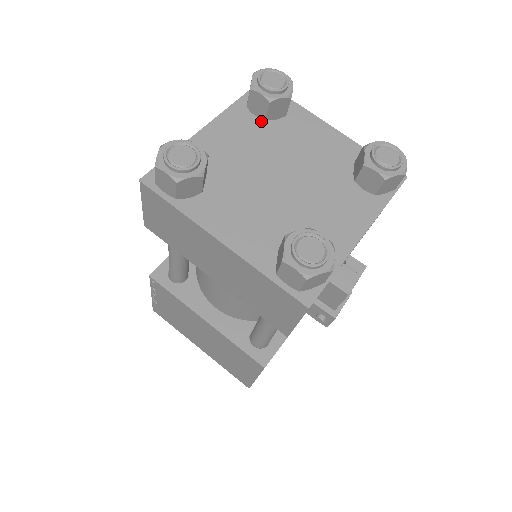
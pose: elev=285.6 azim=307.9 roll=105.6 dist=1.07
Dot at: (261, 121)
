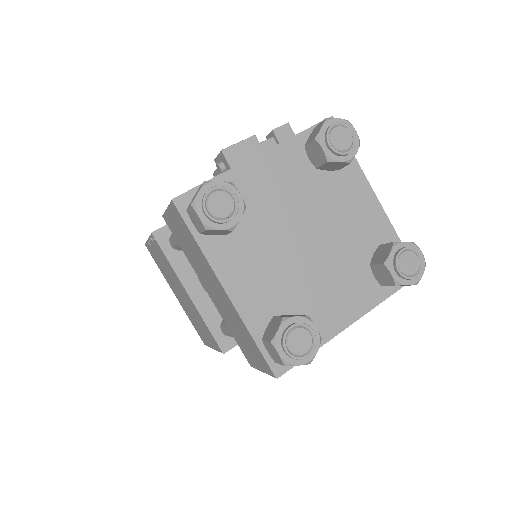
Dot at: (312, 167)
